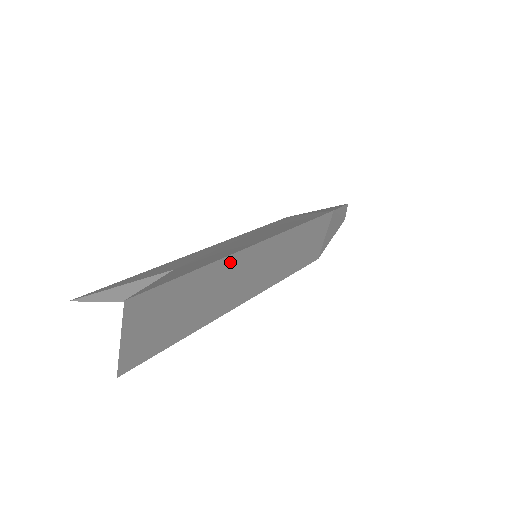
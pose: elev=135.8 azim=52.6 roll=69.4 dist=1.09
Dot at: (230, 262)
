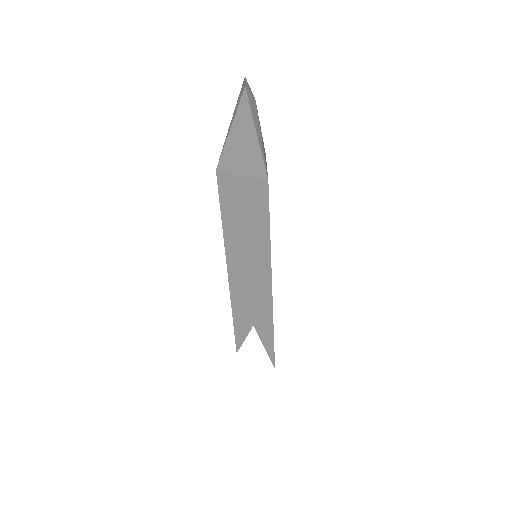
Dot at: occluded
